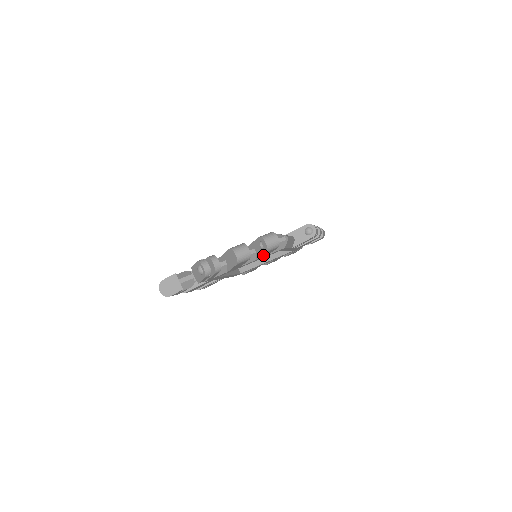
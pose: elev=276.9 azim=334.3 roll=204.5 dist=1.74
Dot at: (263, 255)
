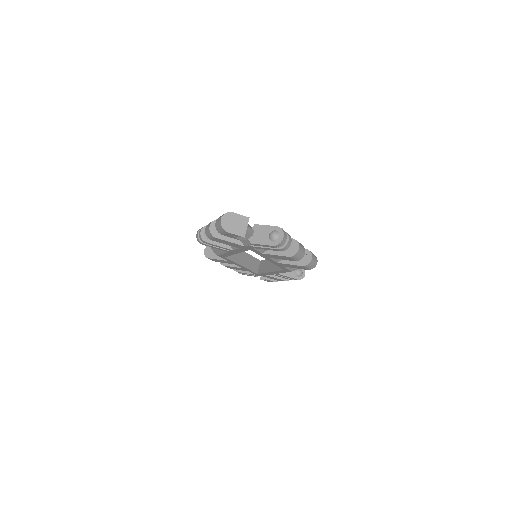
Dot at: (290, 265)
